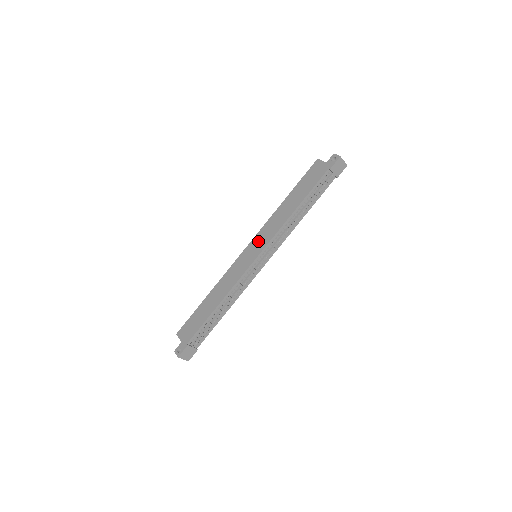
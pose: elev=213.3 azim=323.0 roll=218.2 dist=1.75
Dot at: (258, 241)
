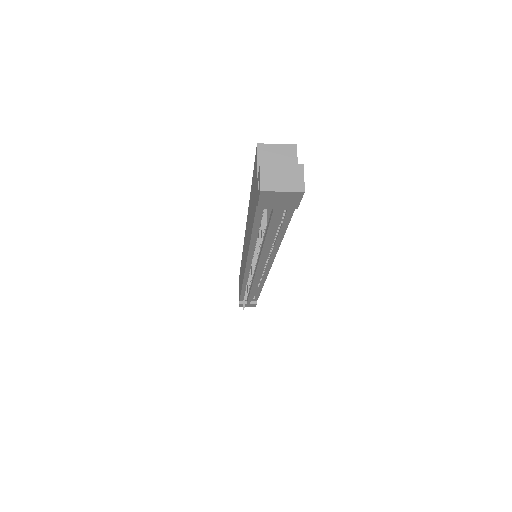
Dot at: (245, 244)
